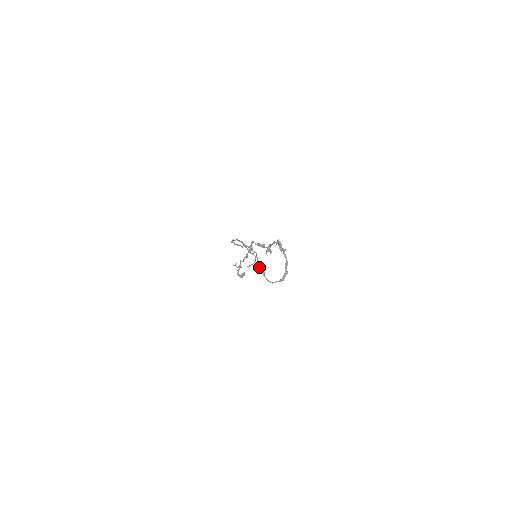
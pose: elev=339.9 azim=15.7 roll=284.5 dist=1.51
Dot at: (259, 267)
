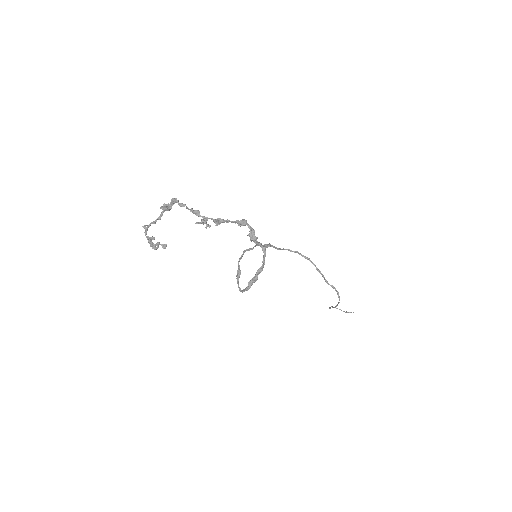
Dot at: (238, 265)
